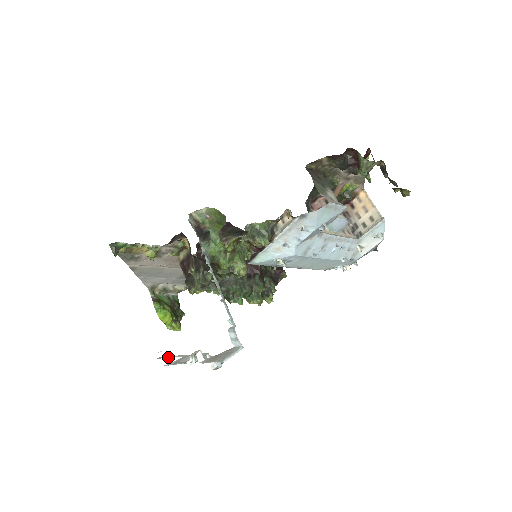
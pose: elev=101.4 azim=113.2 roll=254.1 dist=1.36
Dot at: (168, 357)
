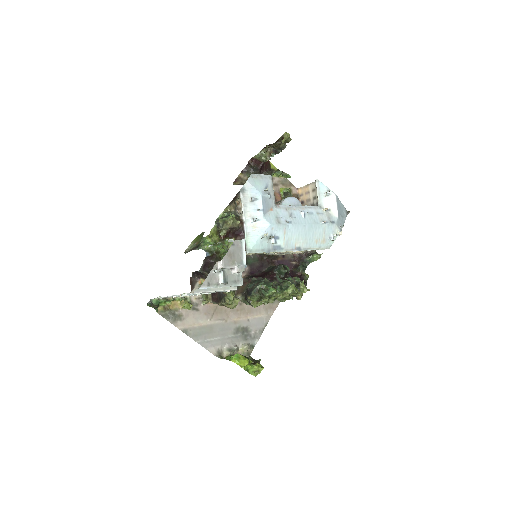
Dot at: (205, 291)
